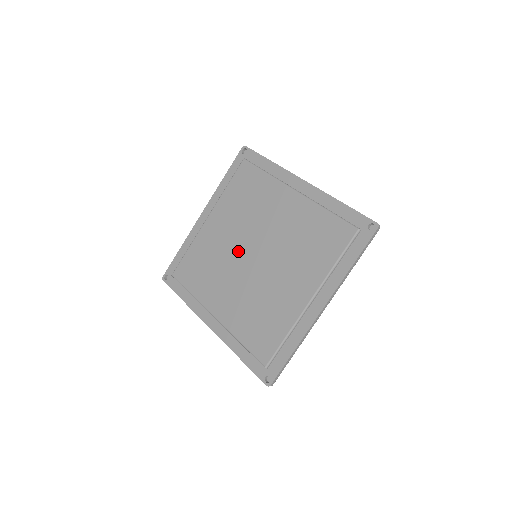
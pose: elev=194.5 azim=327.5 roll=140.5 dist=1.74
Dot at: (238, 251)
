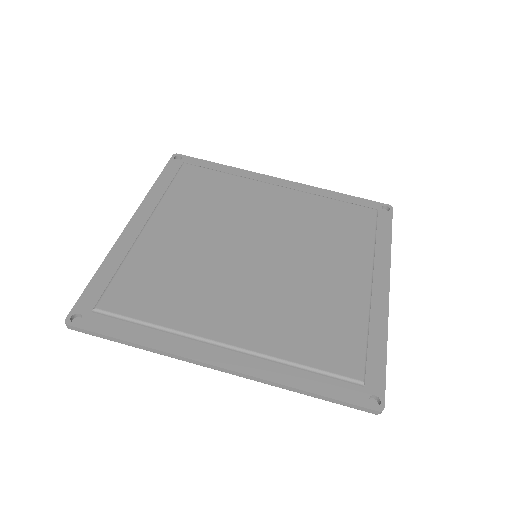
Dot at: (228, 251)
